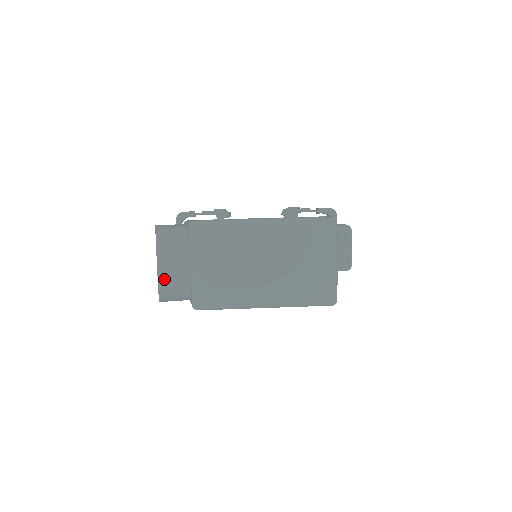
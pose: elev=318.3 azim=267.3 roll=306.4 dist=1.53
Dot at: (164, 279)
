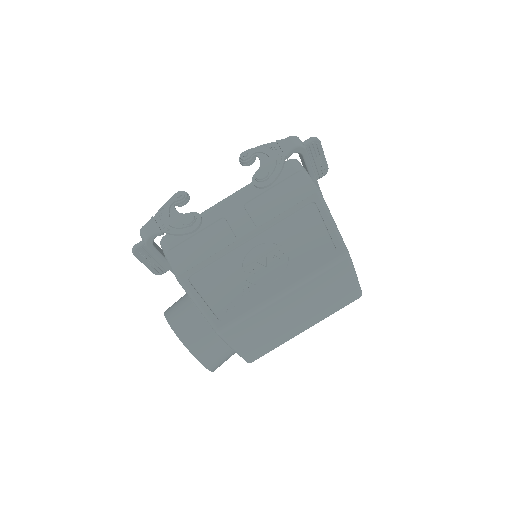
Dot at: (216, 368)
